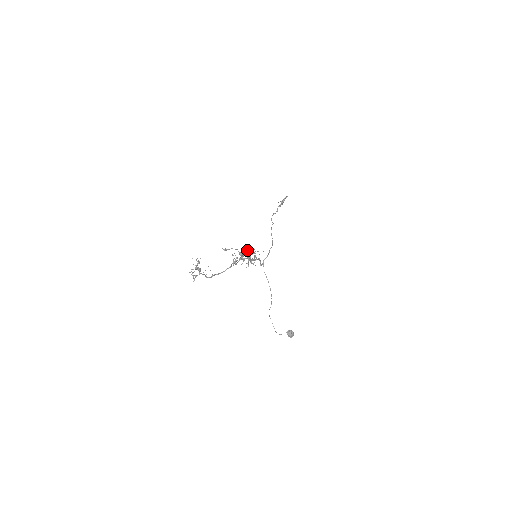
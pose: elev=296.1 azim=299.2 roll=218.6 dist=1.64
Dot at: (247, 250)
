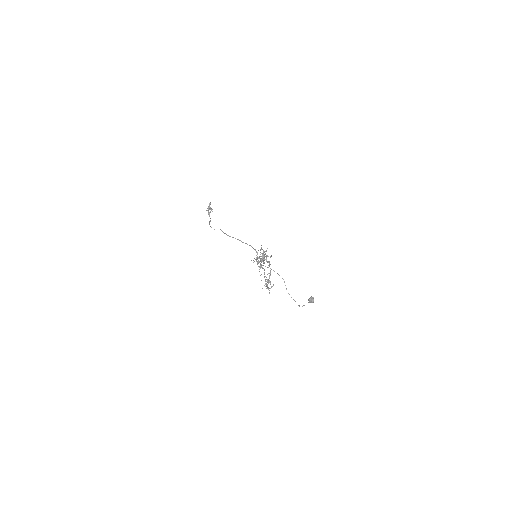
Dot at: (263, 252)
